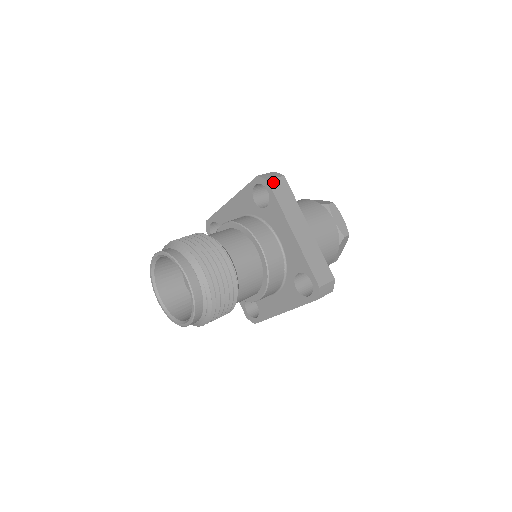
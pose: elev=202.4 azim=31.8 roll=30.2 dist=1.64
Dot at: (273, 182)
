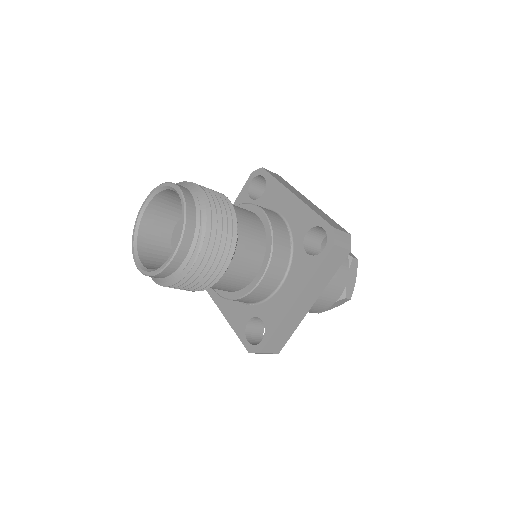
Dot at: (268, 171)
